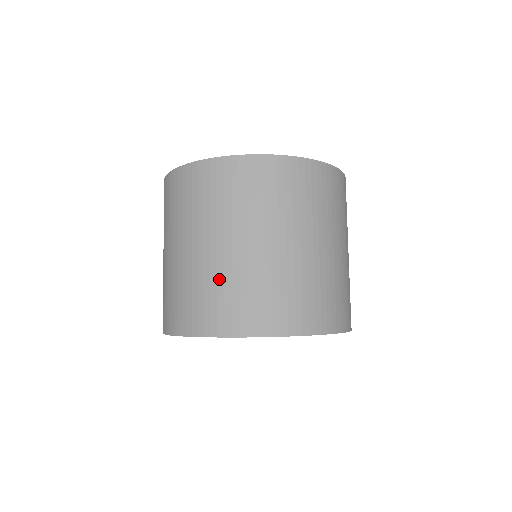
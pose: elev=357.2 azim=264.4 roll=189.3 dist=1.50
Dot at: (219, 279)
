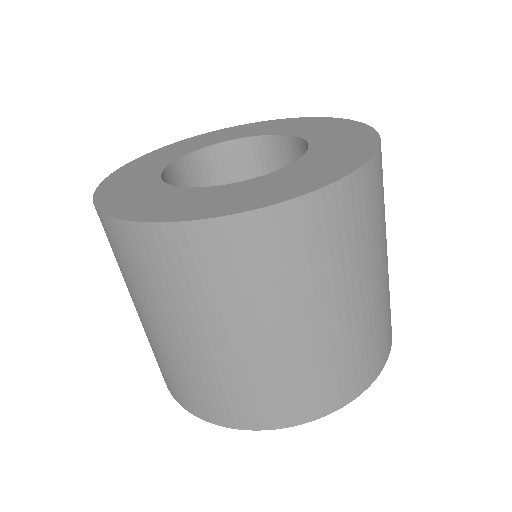
Dot at: (307, 365)
